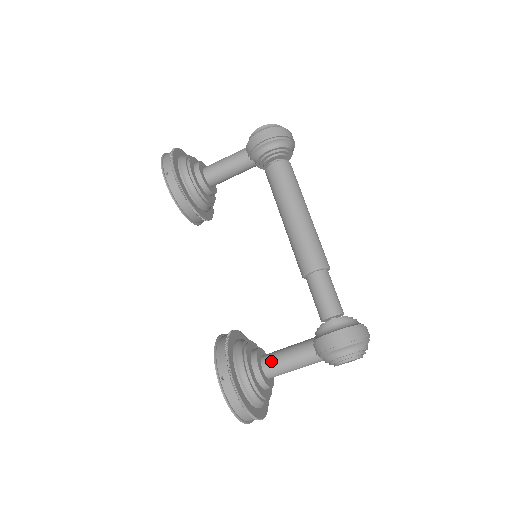
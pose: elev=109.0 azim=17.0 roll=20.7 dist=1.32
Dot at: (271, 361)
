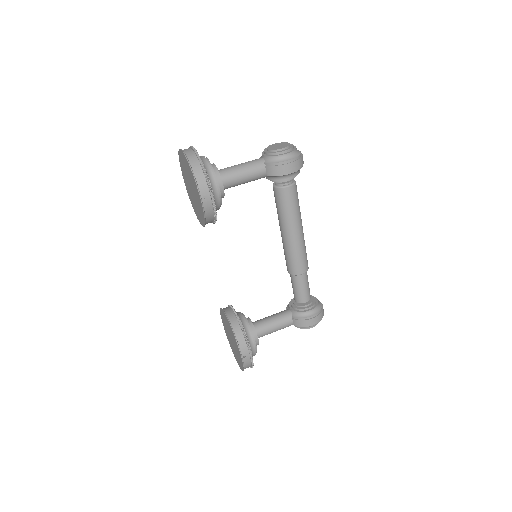
Dot at: (263, 331)
